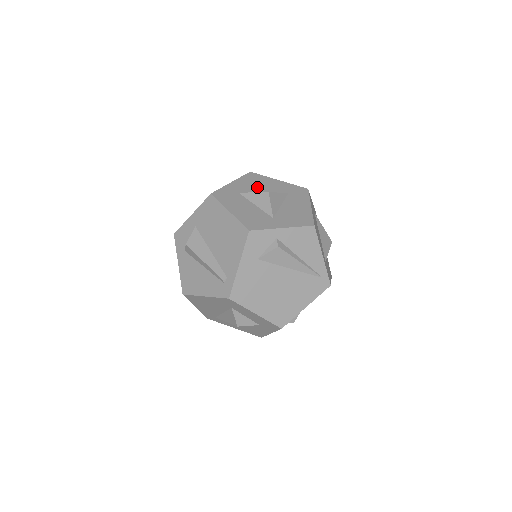
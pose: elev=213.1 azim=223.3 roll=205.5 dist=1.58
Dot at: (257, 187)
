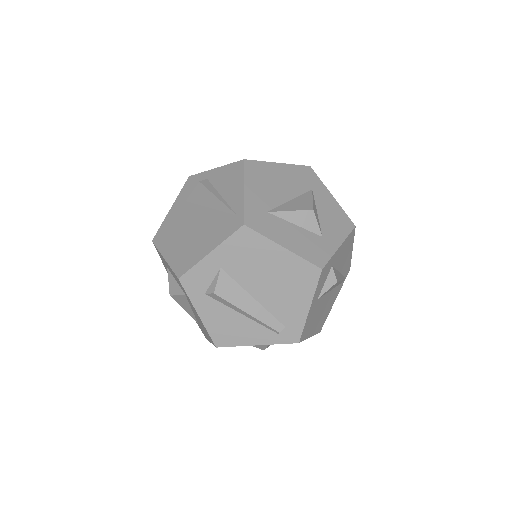
Dot at: occluded
